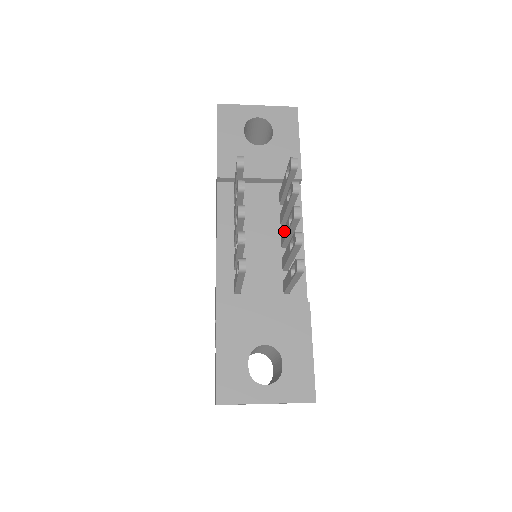
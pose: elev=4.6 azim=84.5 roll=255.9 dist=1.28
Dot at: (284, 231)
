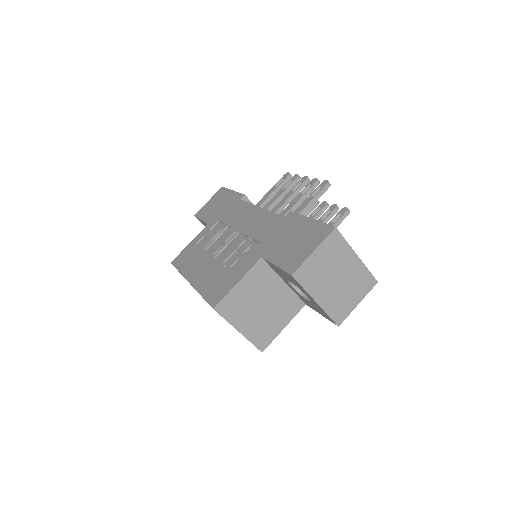
Dot at: occluded
